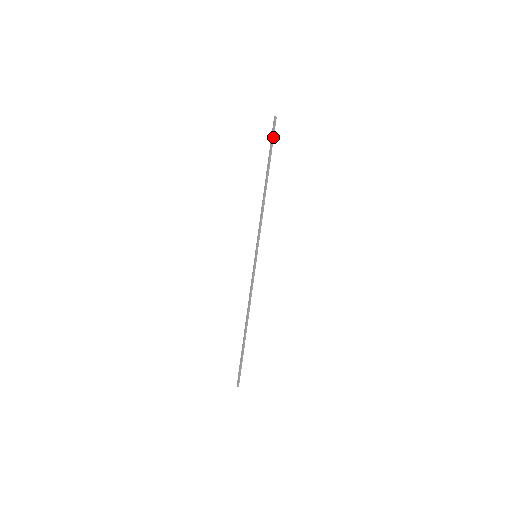
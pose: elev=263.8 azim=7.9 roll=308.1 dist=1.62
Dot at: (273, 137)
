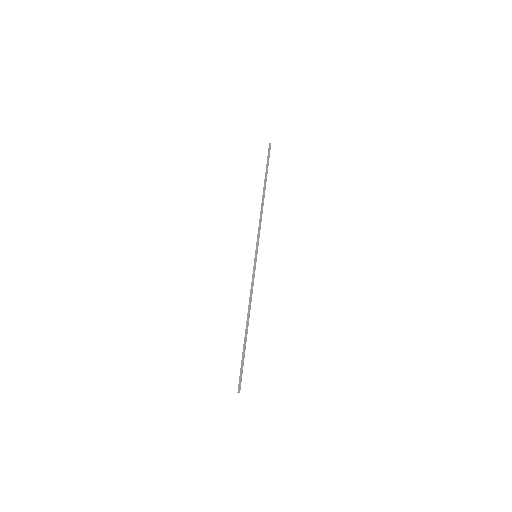
Dot at: occluded
